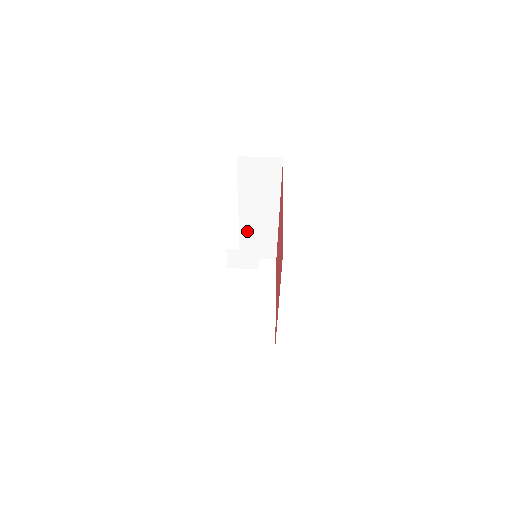
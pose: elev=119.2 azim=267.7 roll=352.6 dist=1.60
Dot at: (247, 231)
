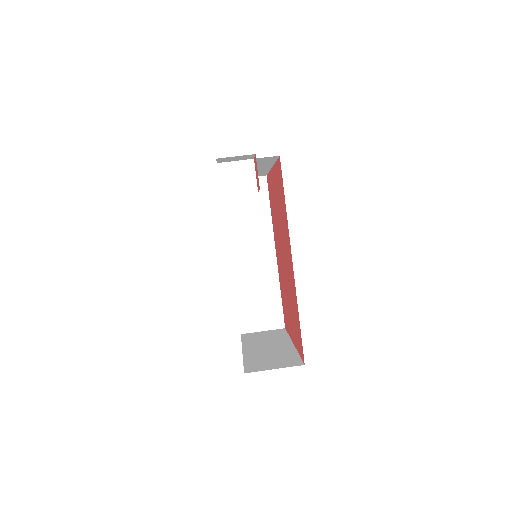
Dot at: (244, 285)
